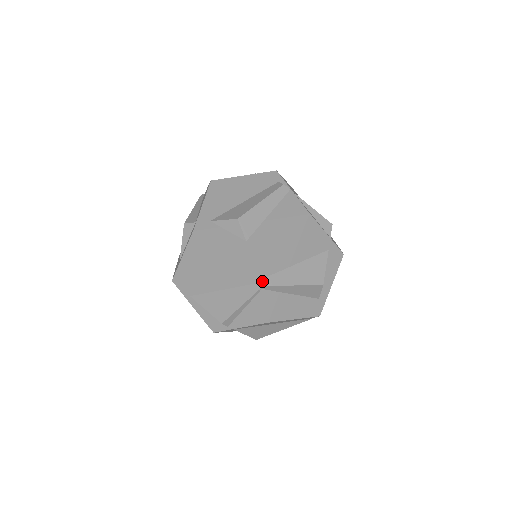
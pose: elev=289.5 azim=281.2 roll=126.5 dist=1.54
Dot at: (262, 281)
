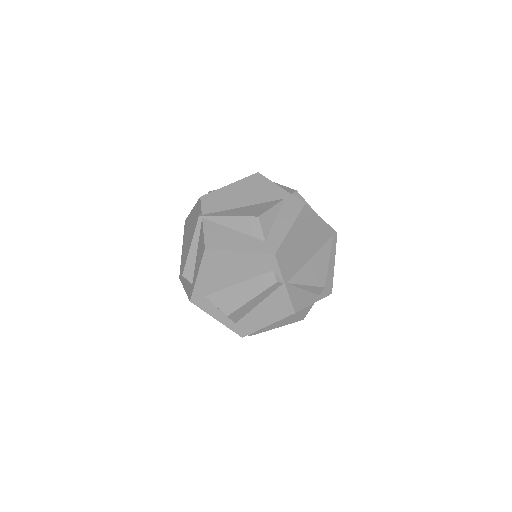
Dot at: (248, 335)
